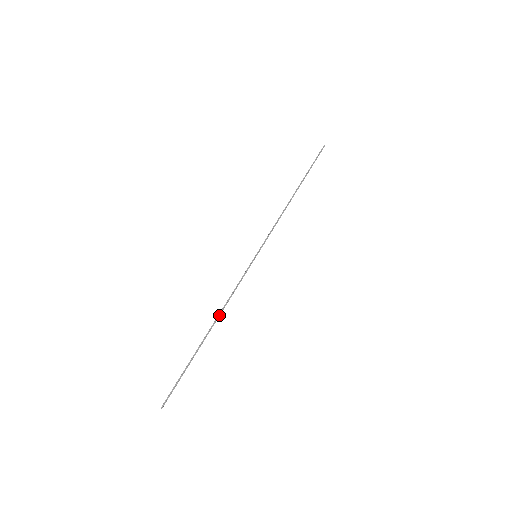
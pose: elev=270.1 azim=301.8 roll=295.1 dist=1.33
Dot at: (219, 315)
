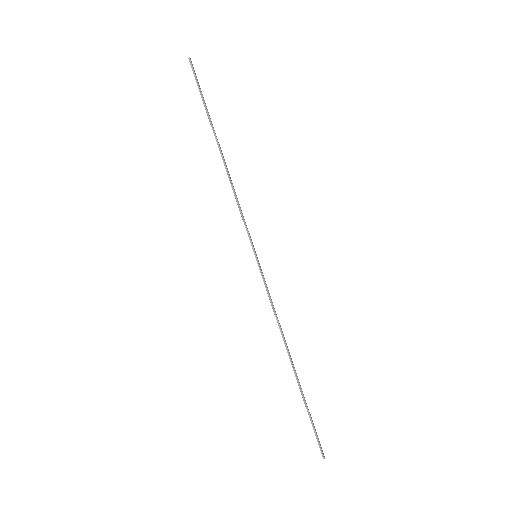
Dot at: (285, 343)
